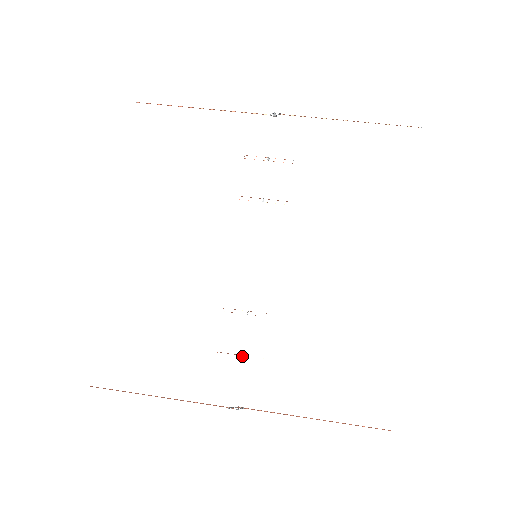
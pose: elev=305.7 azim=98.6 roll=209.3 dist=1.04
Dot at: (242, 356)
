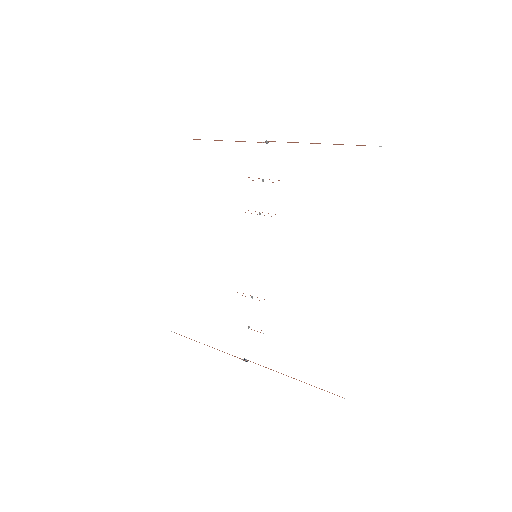
Dot at: (248, 327)
